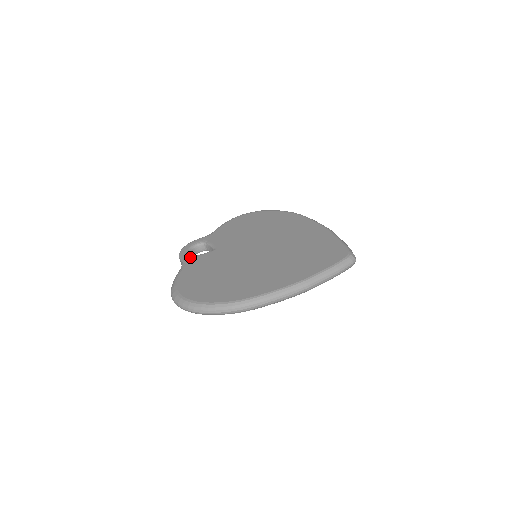
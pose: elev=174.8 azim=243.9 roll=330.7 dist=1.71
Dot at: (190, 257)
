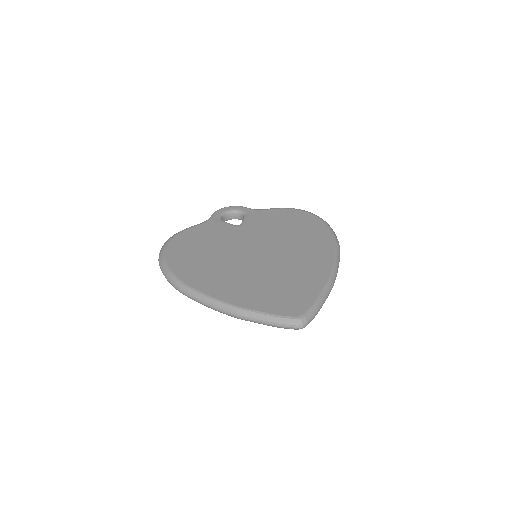
Dot at: (217, 219)
